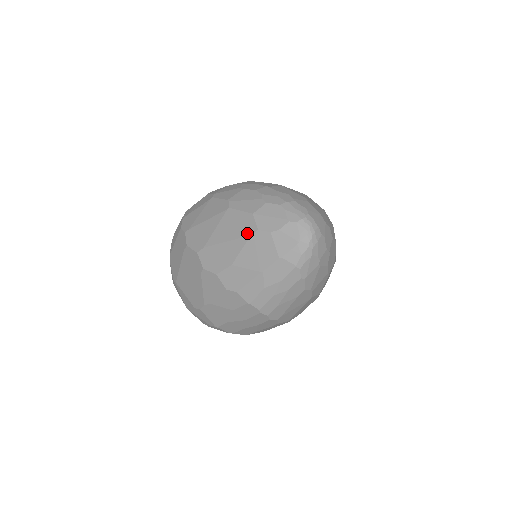
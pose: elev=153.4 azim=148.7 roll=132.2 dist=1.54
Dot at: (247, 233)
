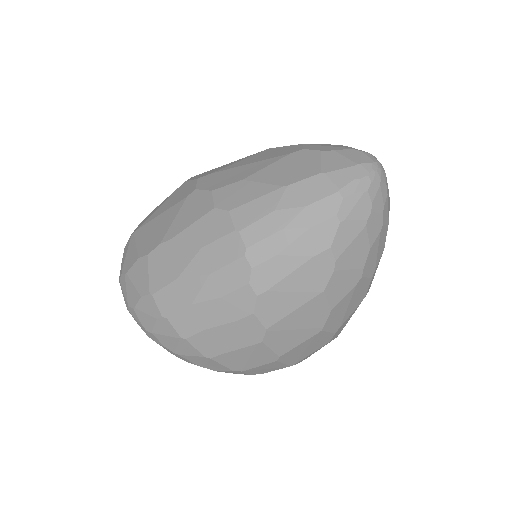
Dot at: (285, 153)
